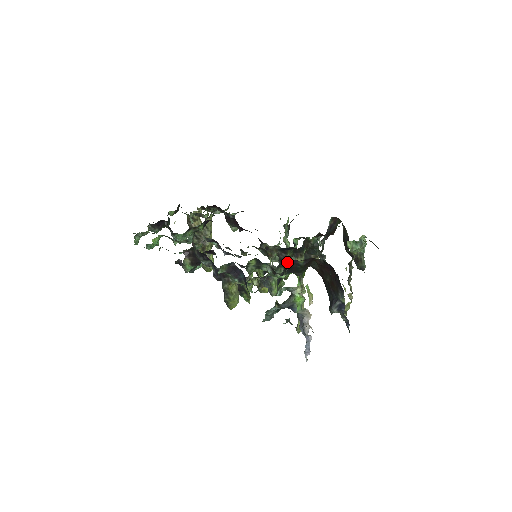
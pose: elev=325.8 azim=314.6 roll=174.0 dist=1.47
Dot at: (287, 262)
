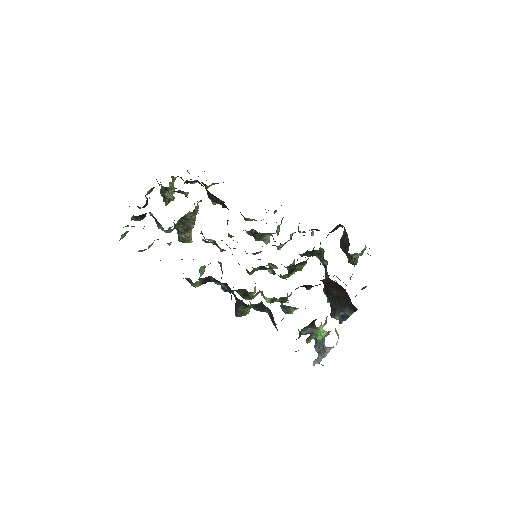
Dot at: occluded
